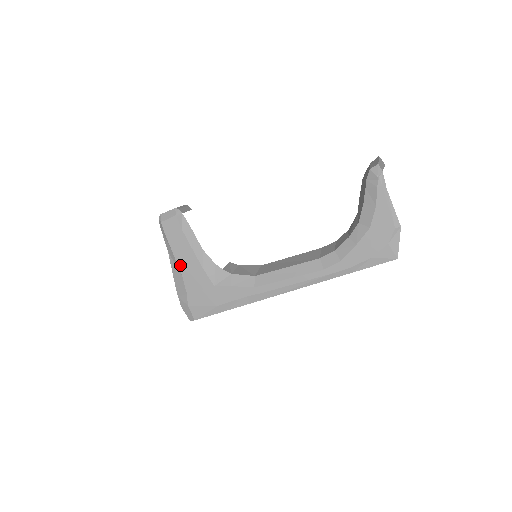
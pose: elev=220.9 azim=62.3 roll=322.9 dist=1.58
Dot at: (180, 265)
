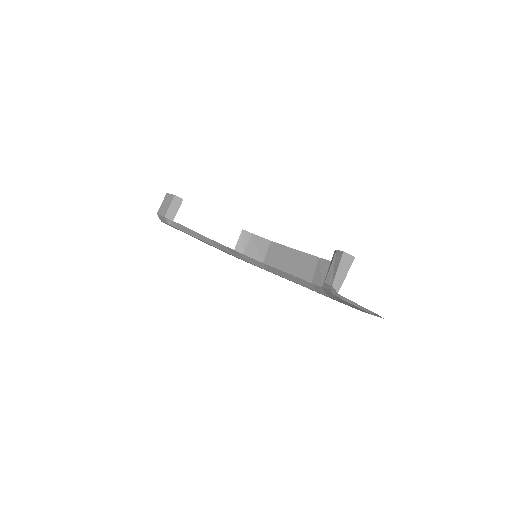
Dot at: occluded
